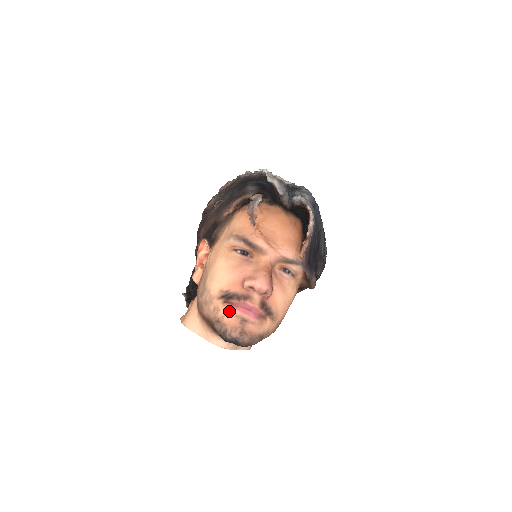
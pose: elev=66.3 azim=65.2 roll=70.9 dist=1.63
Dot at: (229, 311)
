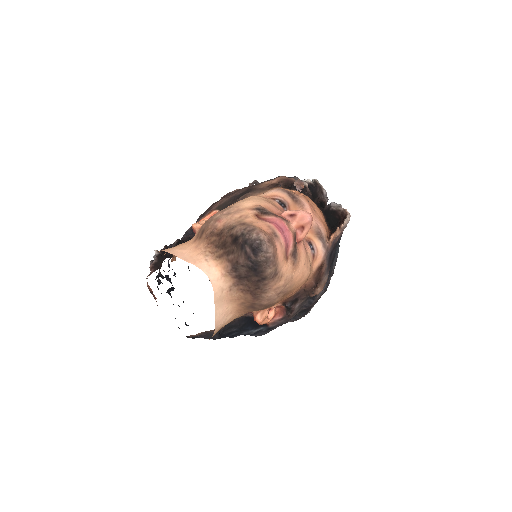
Dot at: (260, 221)
